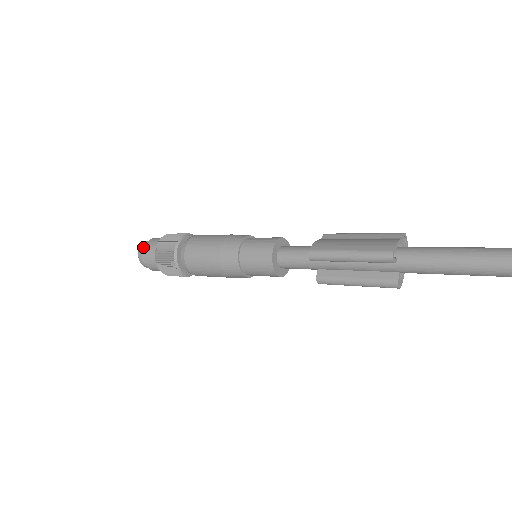
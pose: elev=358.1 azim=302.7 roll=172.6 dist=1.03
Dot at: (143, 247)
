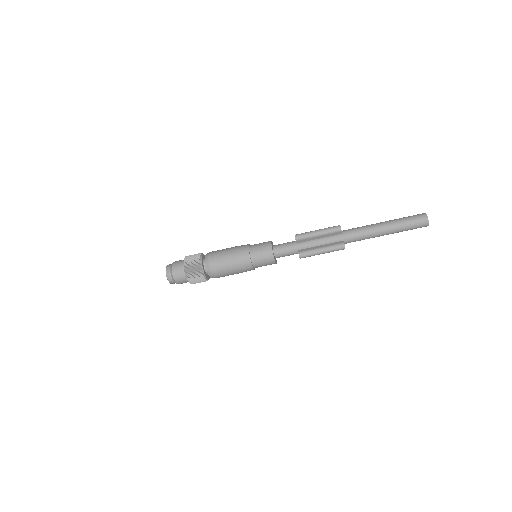
Dot at: (170, 264)
